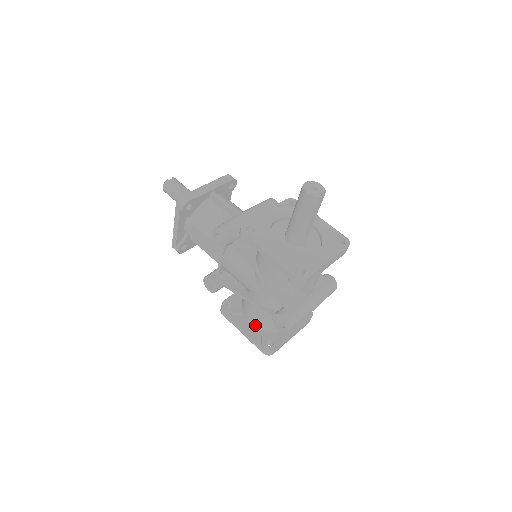
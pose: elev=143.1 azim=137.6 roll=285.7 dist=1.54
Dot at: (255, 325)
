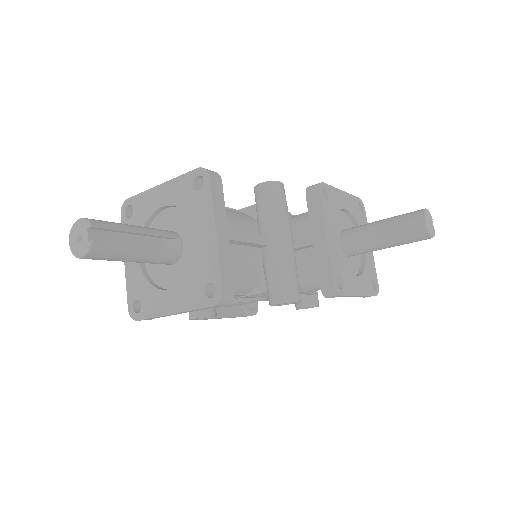
Dot at: occluded
